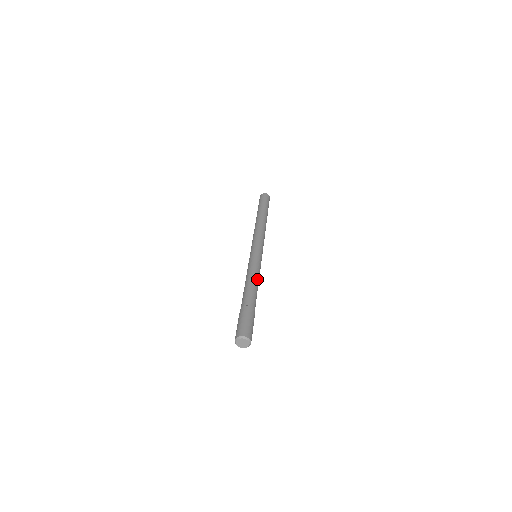
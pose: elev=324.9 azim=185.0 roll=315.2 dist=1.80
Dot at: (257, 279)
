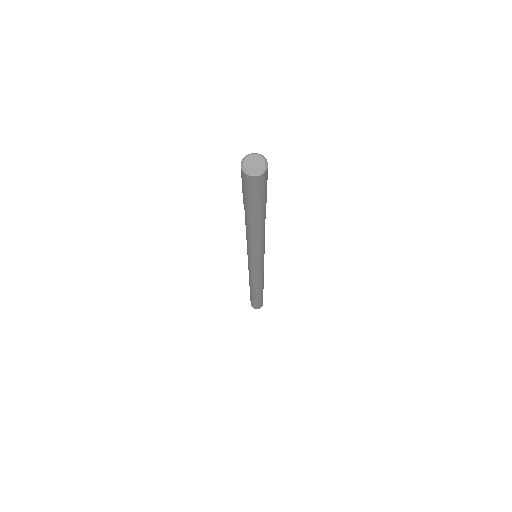
Dot at: occluded
